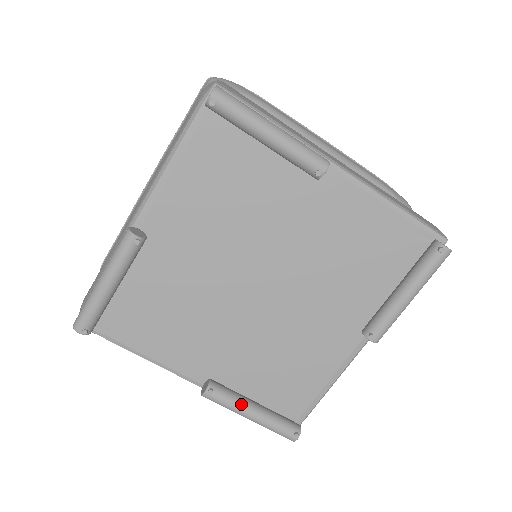
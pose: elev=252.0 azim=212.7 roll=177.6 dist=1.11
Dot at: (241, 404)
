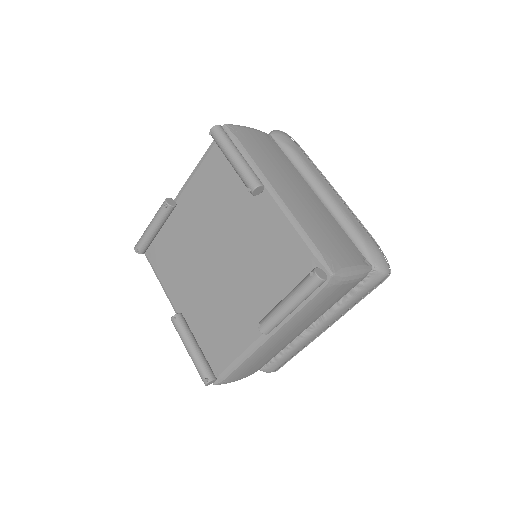
Dot at: (186, 337)
